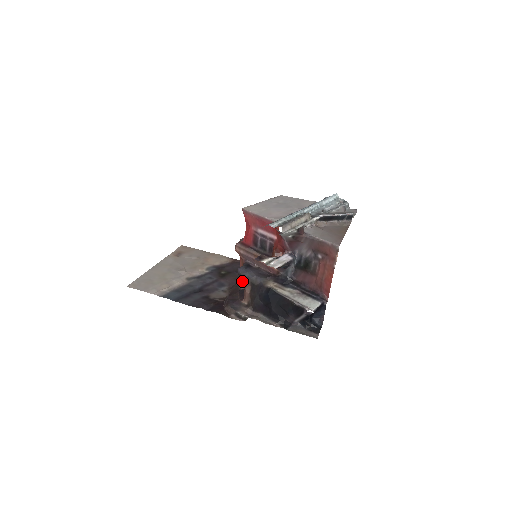
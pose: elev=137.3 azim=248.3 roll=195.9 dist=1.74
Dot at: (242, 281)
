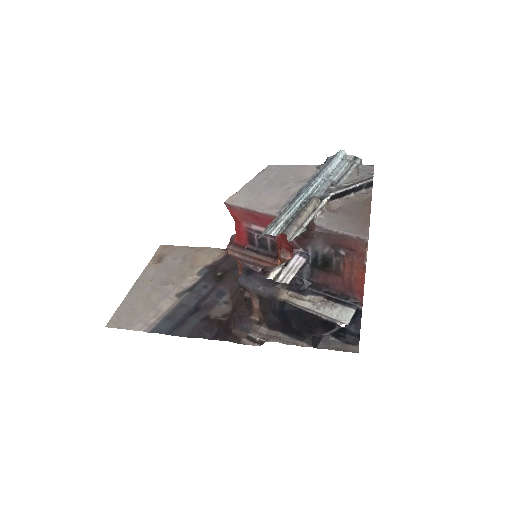
Dot at: occluded
